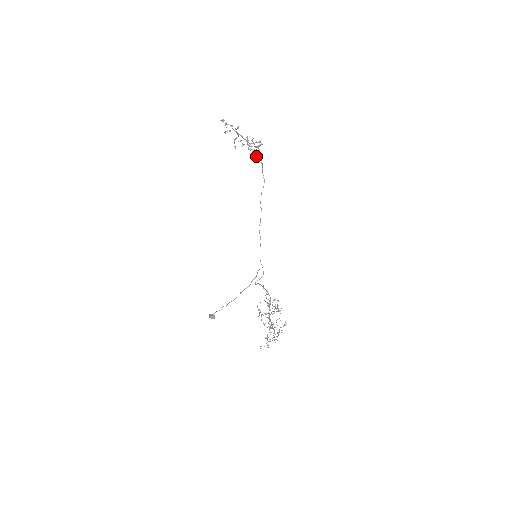
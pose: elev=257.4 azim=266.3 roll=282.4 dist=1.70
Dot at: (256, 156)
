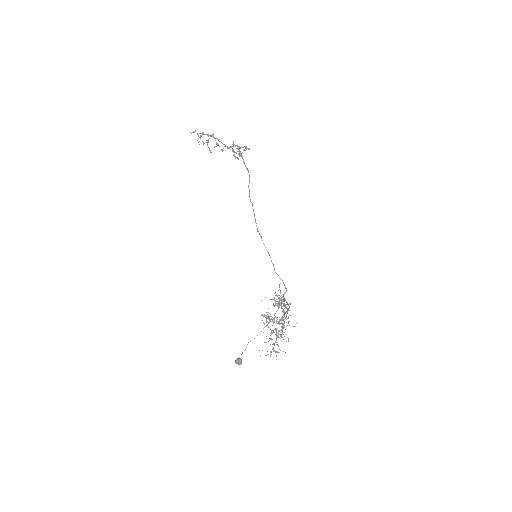
Dot at: occluded
